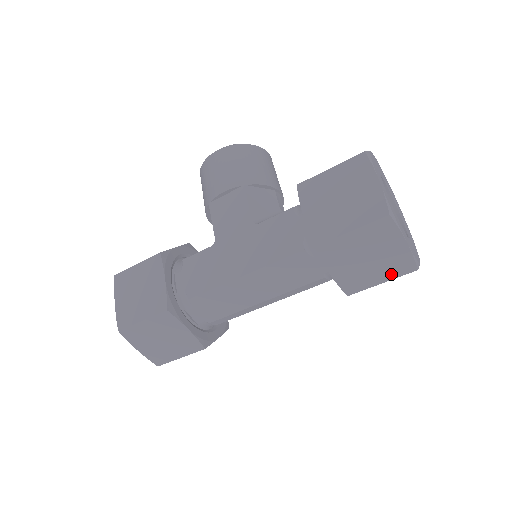
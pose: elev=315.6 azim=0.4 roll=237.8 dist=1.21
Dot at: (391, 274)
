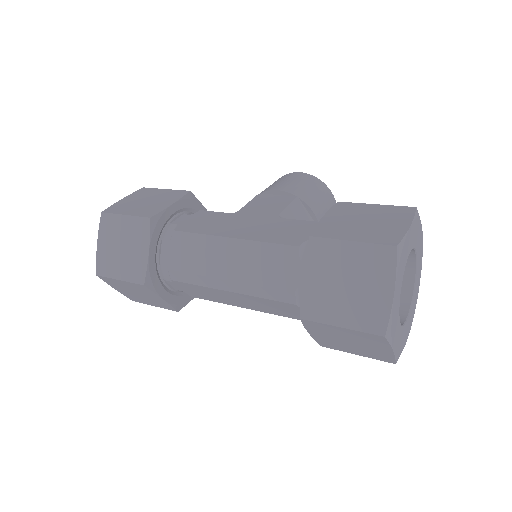
Dot at: (356, 322)
